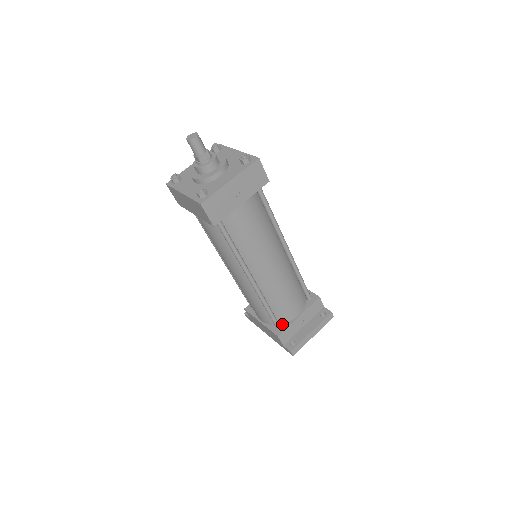
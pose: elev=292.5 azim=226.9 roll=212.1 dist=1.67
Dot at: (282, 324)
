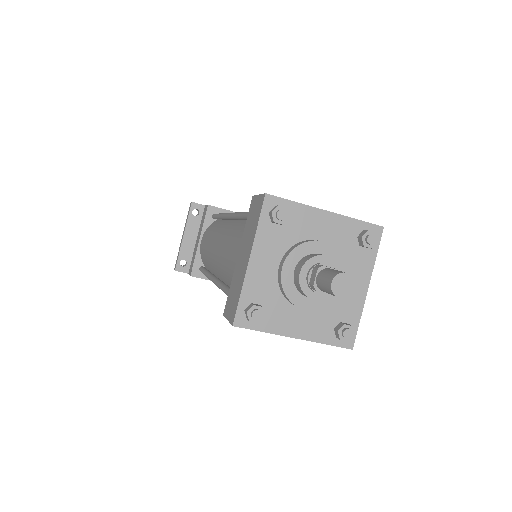
Dot at: occluded
